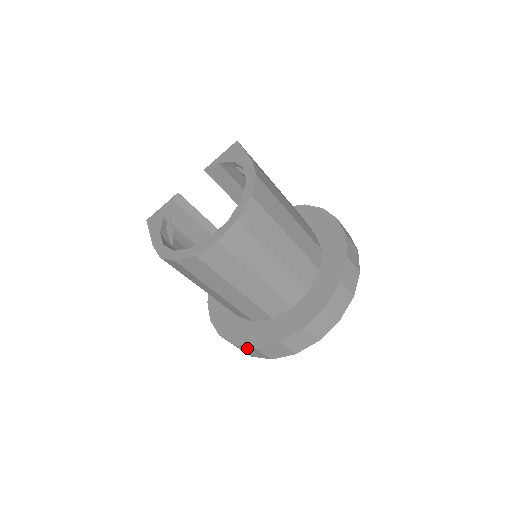
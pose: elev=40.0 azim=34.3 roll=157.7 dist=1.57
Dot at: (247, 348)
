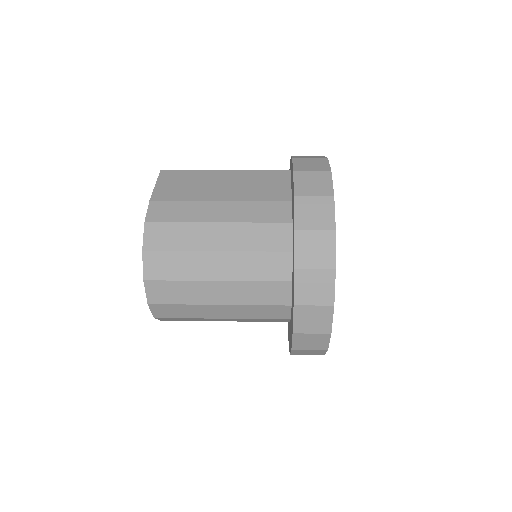
Dot at: occluded
